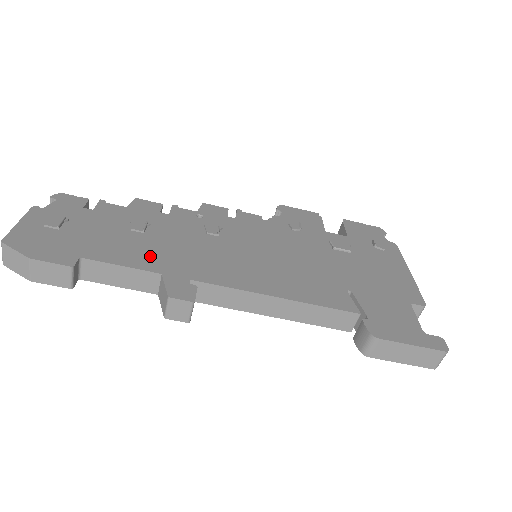
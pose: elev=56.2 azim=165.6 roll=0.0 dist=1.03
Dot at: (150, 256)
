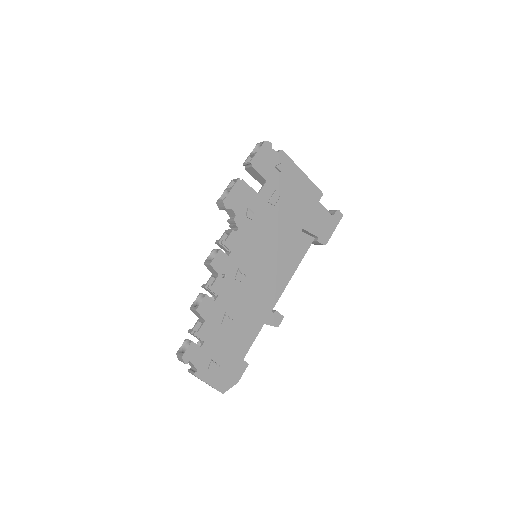
Dot at: (251, 325)
